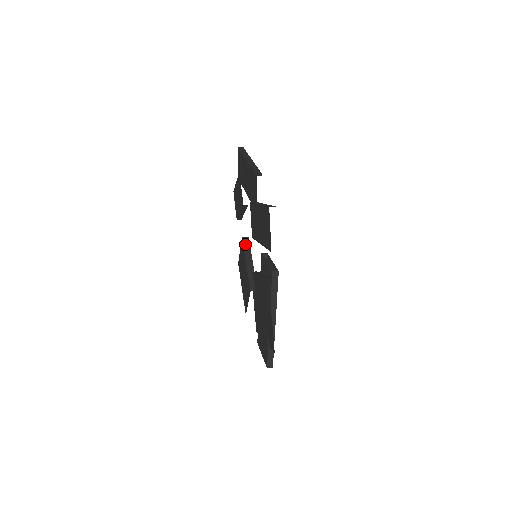
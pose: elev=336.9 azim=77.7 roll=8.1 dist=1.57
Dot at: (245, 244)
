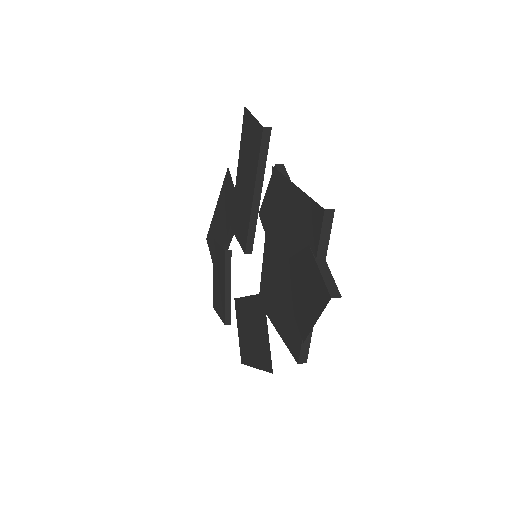
Dot at: occluded
